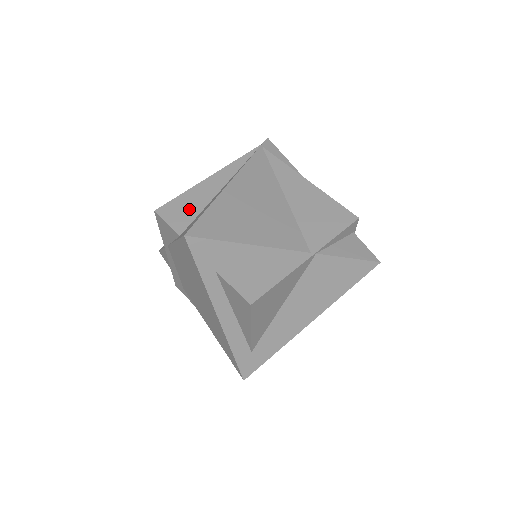
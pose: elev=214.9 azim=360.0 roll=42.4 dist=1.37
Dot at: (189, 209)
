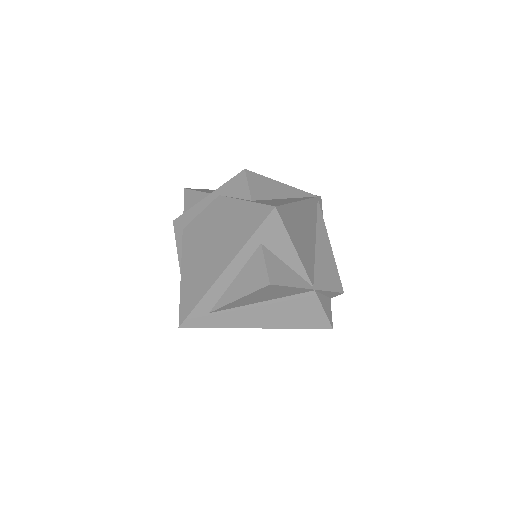
Dot at: (264, 190)
